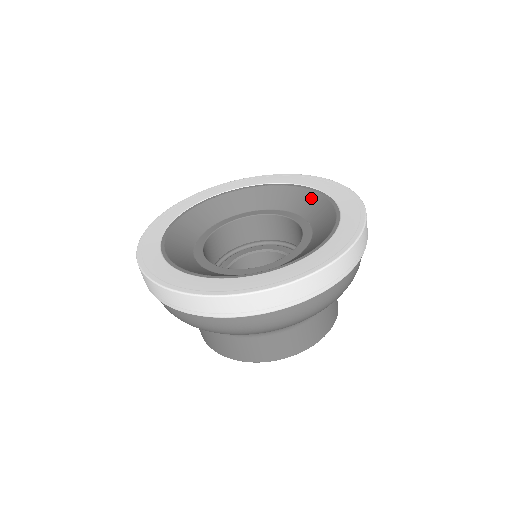
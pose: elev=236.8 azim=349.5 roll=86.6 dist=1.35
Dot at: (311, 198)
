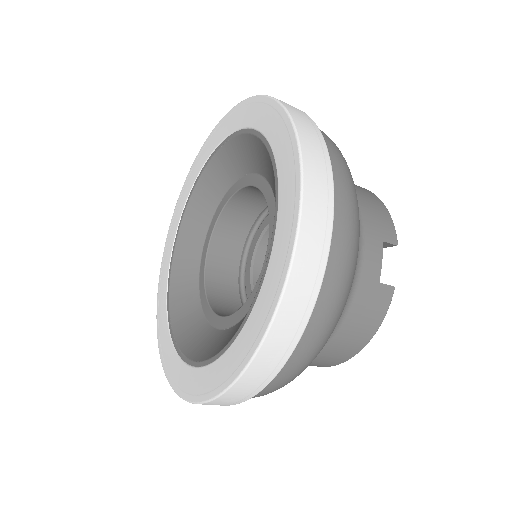
Dot at: (269, 165)
